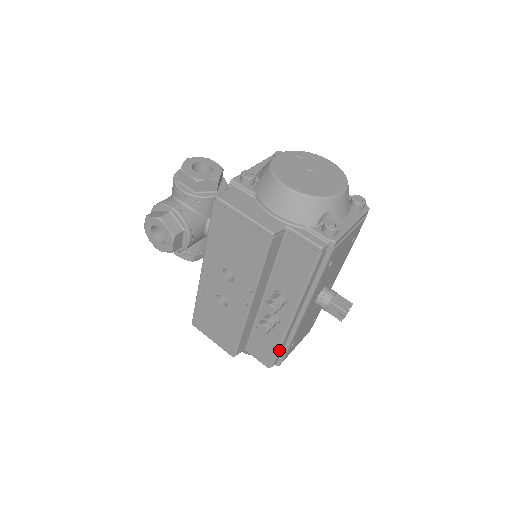
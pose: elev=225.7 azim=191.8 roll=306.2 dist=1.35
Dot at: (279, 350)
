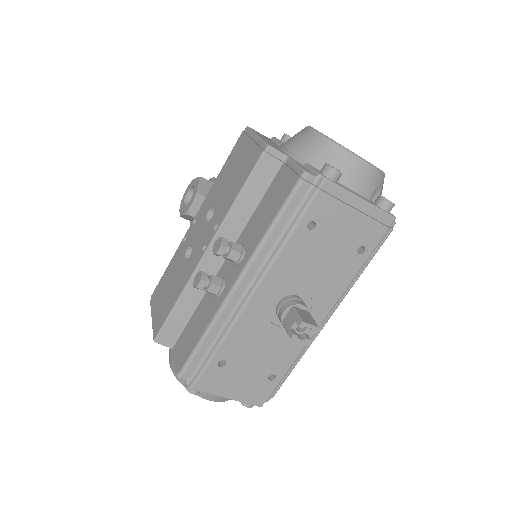
Dot at: (201, 342)
